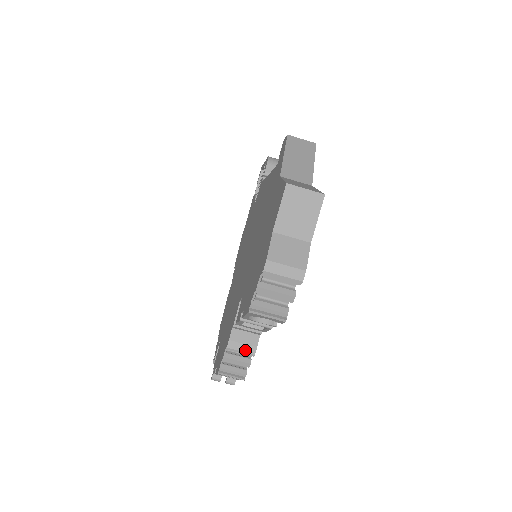
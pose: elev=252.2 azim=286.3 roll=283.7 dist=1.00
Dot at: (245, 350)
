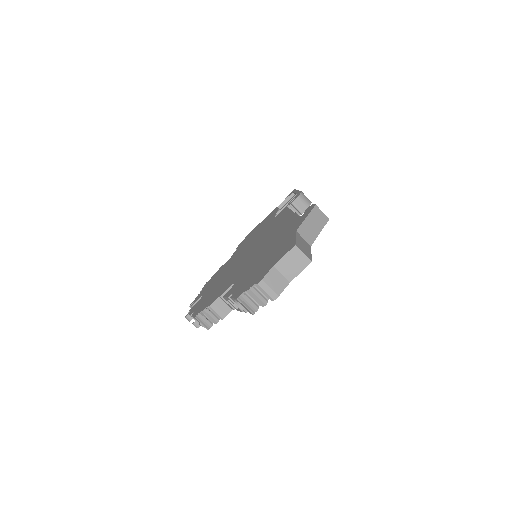
Dot at: (219, 313)
